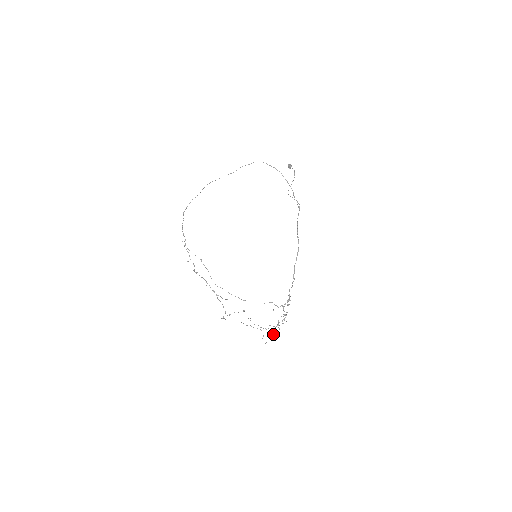
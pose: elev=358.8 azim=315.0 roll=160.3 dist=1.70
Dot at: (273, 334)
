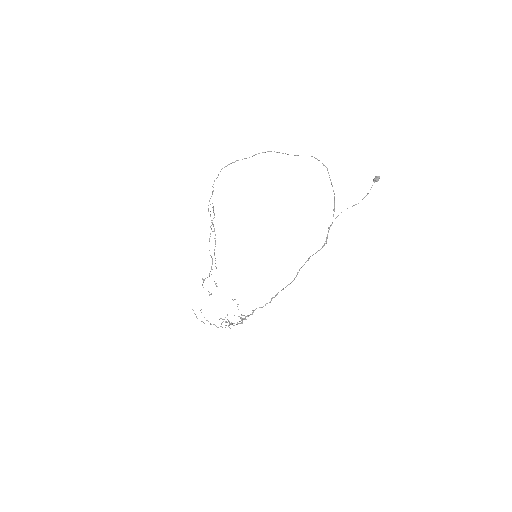
Dot at: (231, 322)
